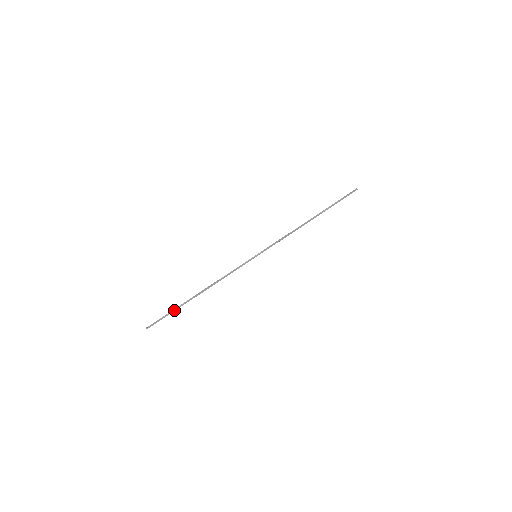
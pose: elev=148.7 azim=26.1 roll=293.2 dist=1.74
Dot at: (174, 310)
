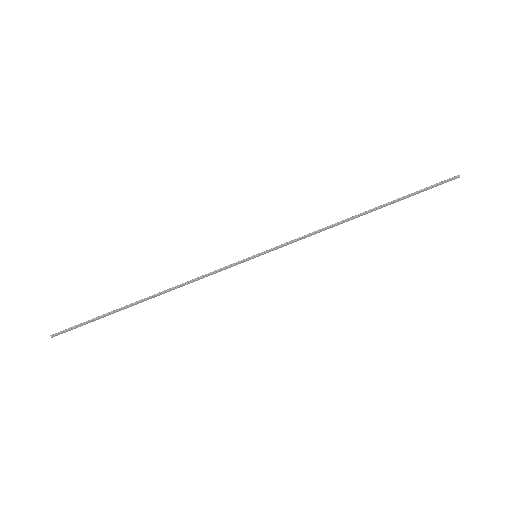
Dot at: (101, 317)
